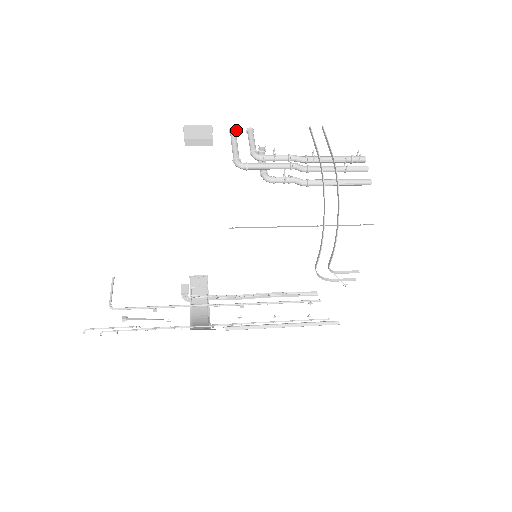
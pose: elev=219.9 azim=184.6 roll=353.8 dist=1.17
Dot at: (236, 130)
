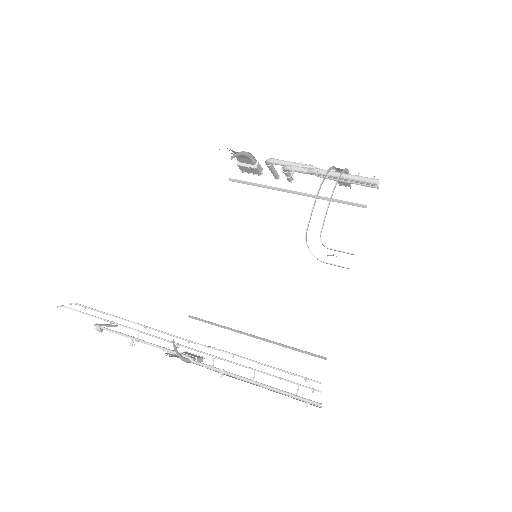
Dot at: occluded
